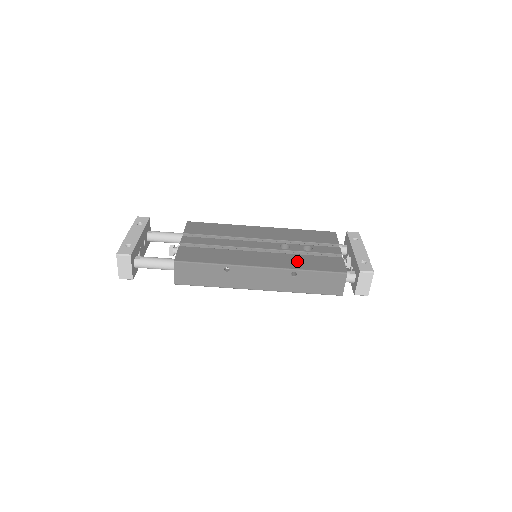
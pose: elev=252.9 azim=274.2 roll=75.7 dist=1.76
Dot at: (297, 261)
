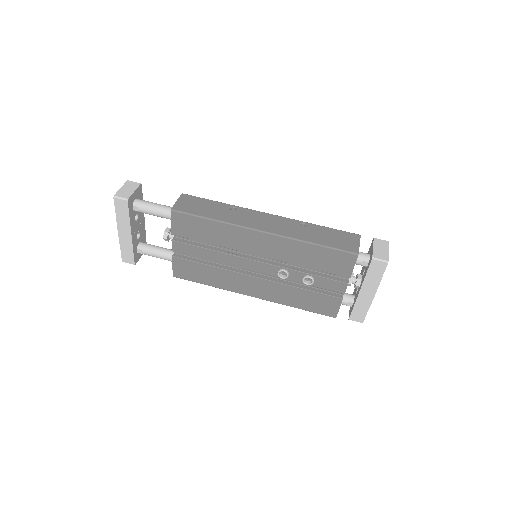
Dot at: occluded
